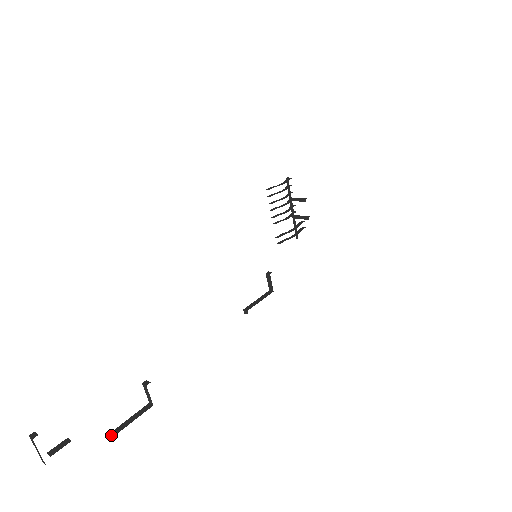
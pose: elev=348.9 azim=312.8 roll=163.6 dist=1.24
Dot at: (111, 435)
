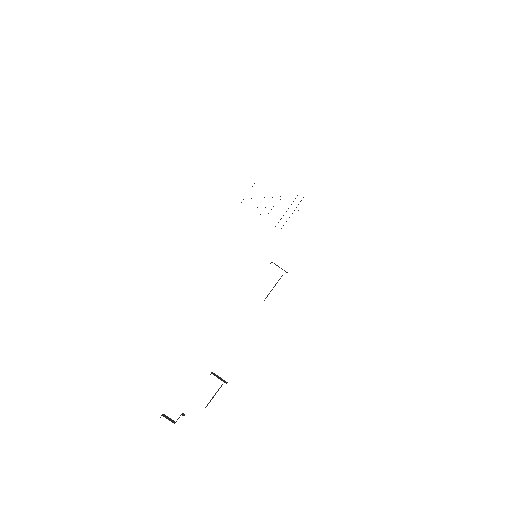
Dot at: occluded
